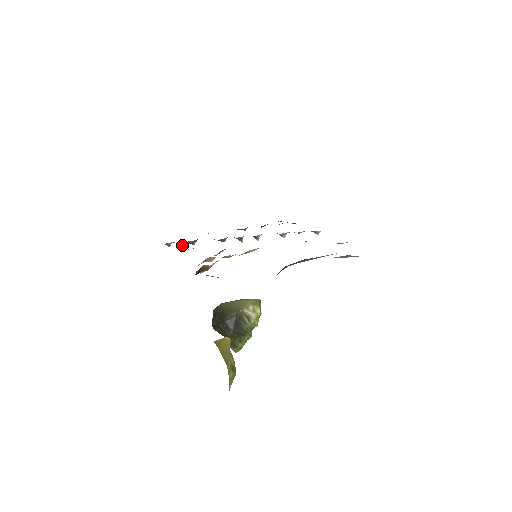
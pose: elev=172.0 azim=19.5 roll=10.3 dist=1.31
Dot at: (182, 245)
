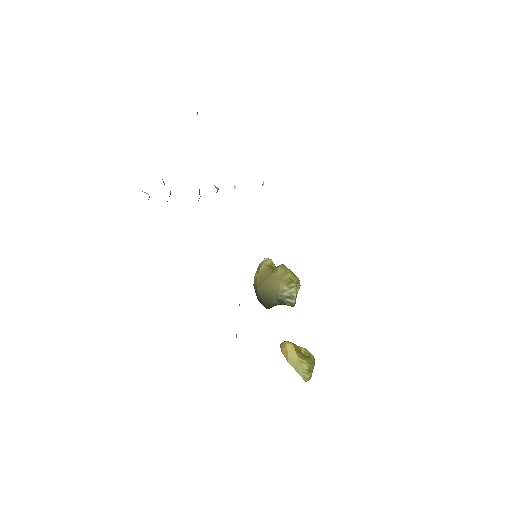
Dot at: occluded
